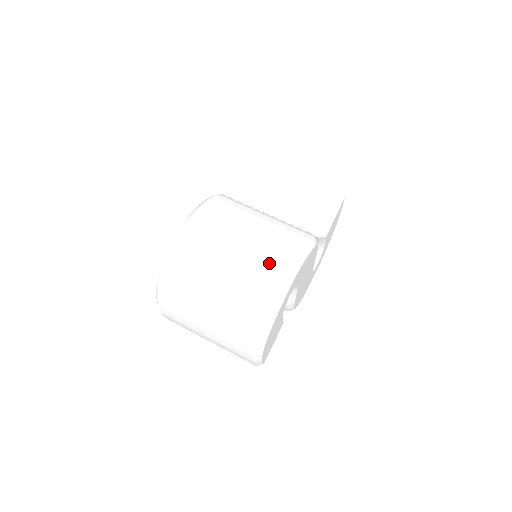
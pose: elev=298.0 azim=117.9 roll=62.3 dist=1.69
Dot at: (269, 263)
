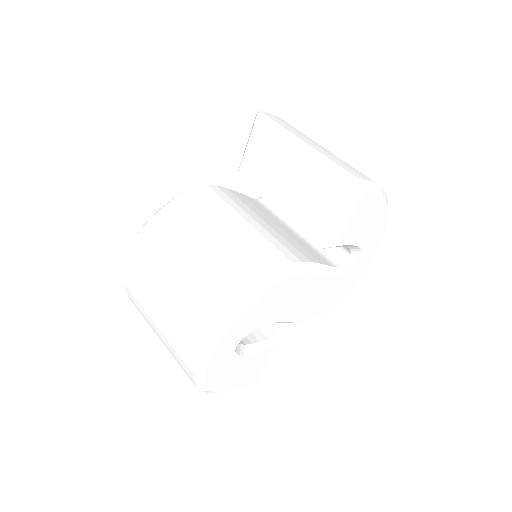
Dot at: (192, 316)
